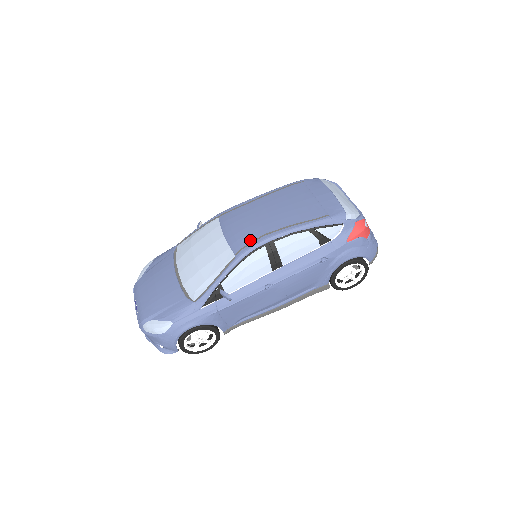
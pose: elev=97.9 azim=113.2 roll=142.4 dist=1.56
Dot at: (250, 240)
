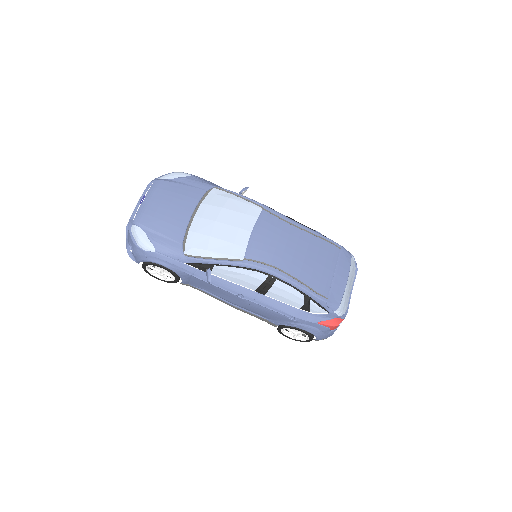
Dot at: (264, 260)
